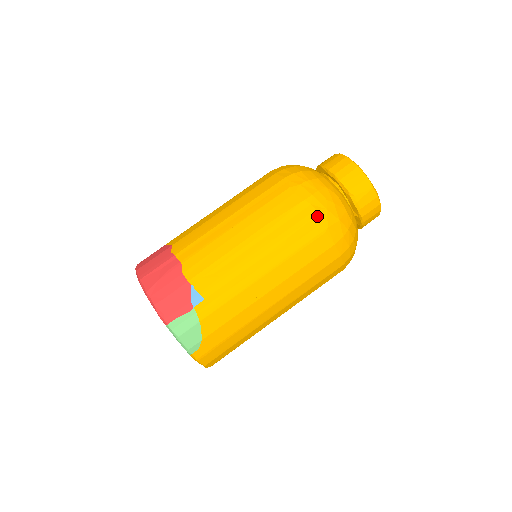
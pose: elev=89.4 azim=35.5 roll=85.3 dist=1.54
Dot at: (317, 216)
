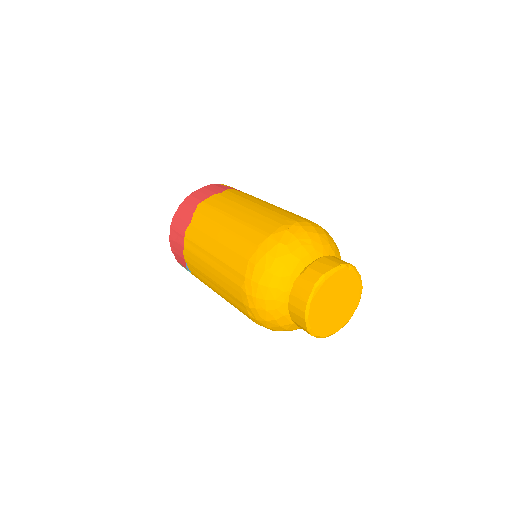
Dot at: (249, 316)
